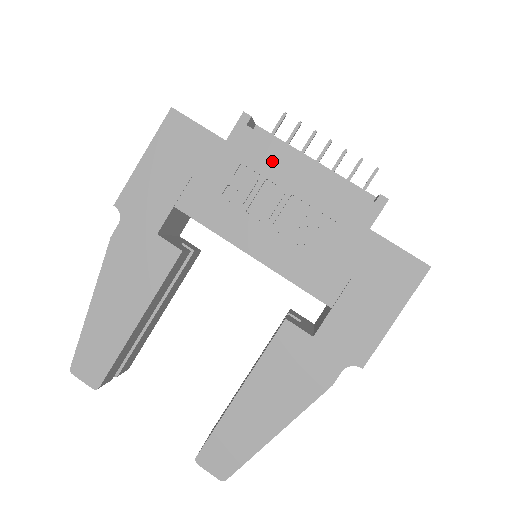
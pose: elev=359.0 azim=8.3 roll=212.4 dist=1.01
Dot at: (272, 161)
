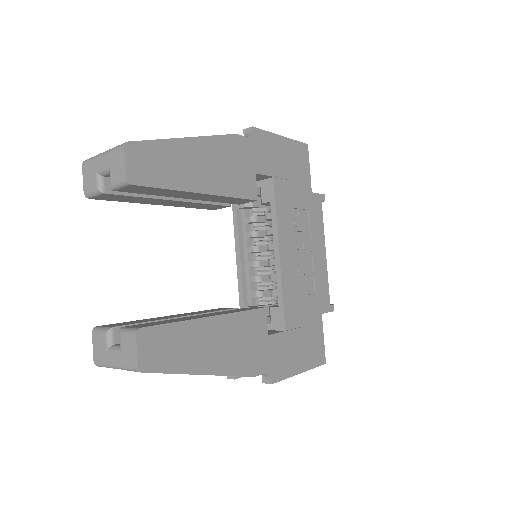
Dot at: (318, 229)
